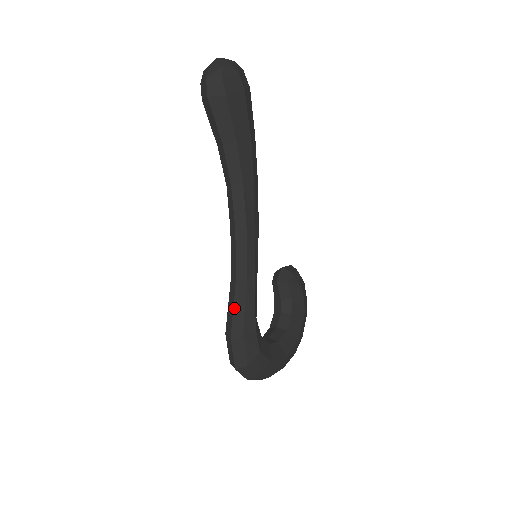
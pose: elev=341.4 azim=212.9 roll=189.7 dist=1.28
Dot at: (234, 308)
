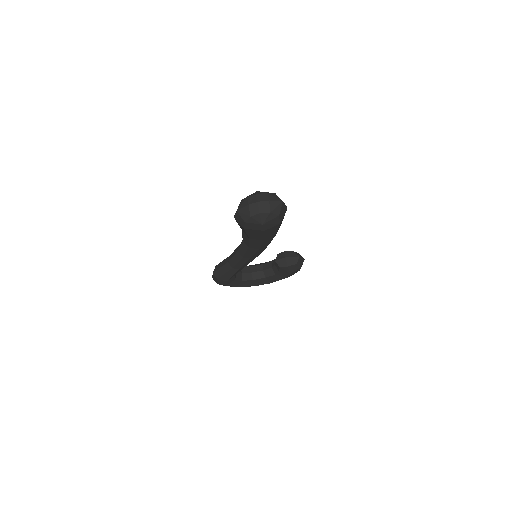
Dot at: (221, 268)
